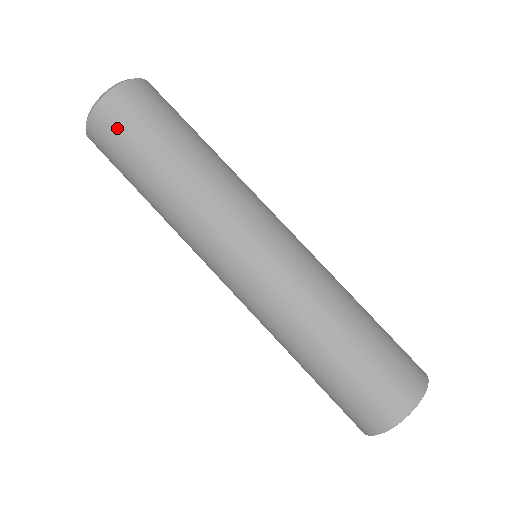
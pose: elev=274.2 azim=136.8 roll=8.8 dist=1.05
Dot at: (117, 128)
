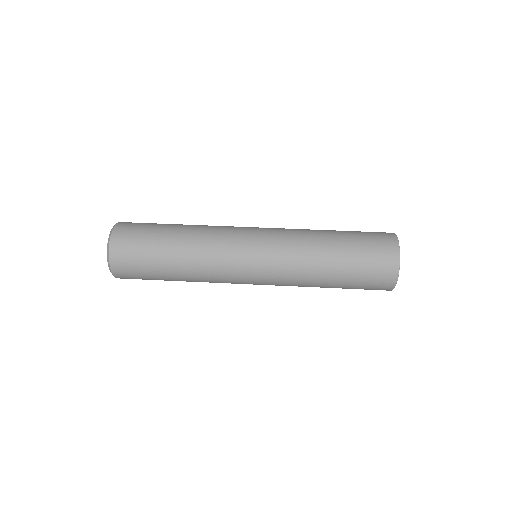
Dot at: (130, 260)
